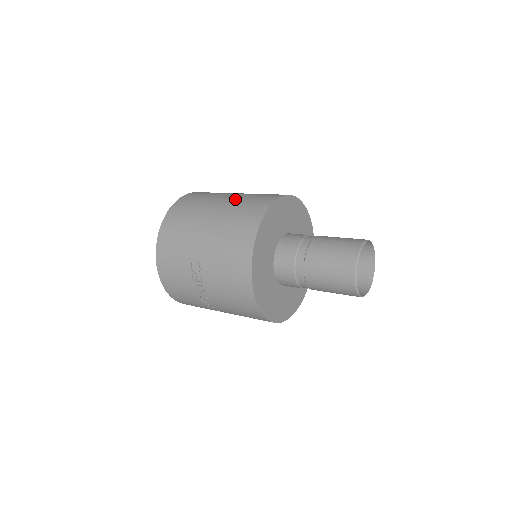
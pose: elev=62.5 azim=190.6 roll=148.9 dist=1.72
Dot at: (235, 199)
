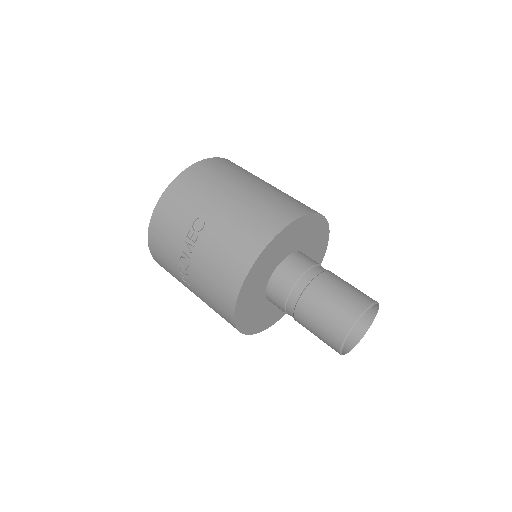
Dot at: (275, 189)
